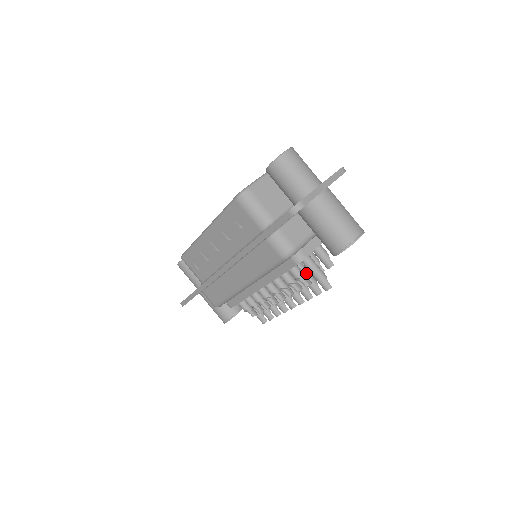
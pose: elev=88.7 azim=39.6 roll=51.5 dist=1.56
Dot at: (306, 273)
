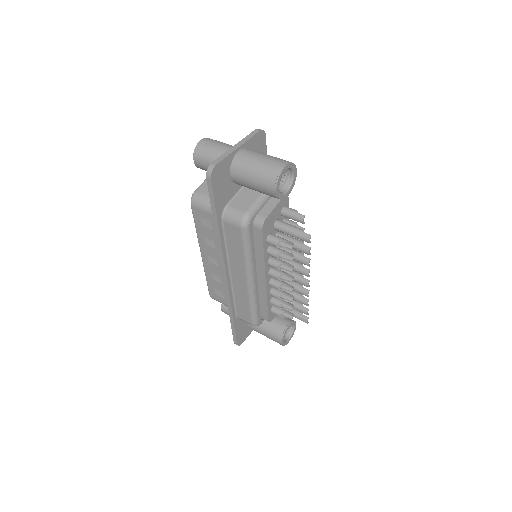
Dot at: (288, 239)
